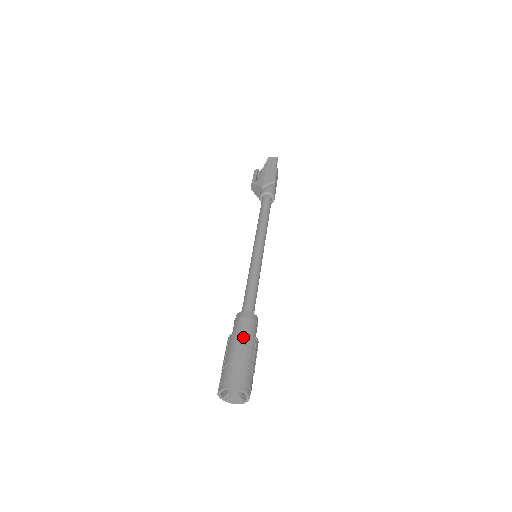
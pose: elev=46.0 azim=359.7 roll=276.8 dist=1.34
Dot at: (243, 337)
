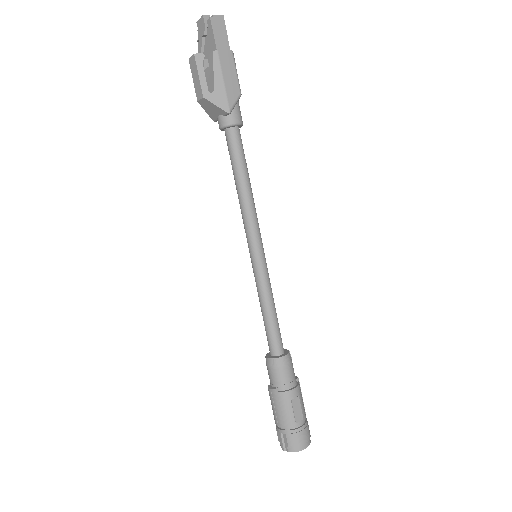
Dot at: (295, 393)
